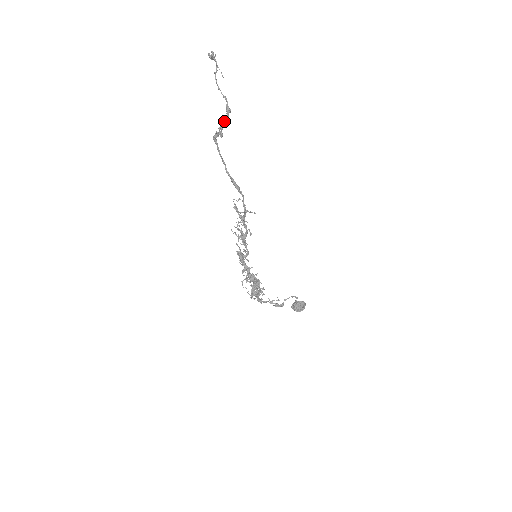
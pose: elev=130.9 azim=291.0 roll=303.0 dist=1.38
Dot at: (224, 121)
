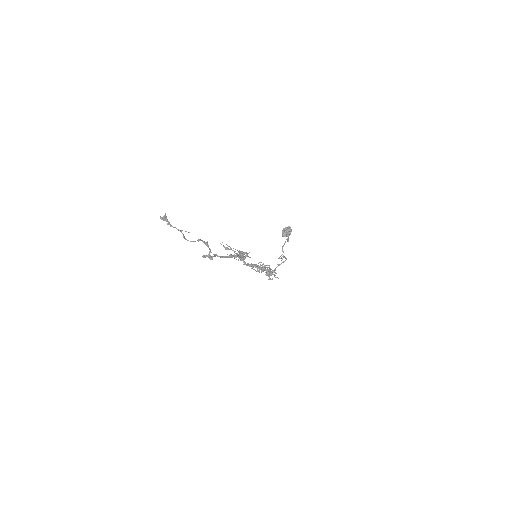
Dot at: (209, 252)
